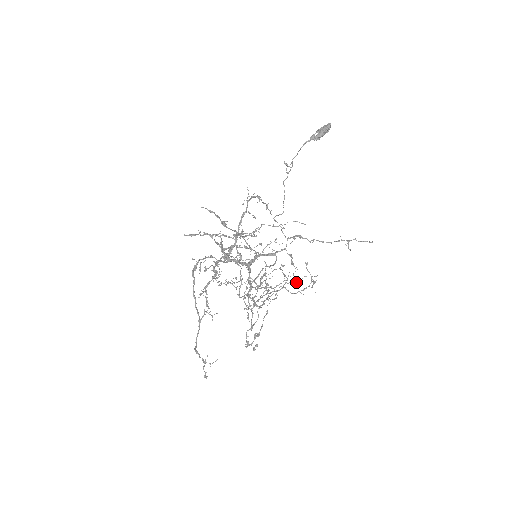
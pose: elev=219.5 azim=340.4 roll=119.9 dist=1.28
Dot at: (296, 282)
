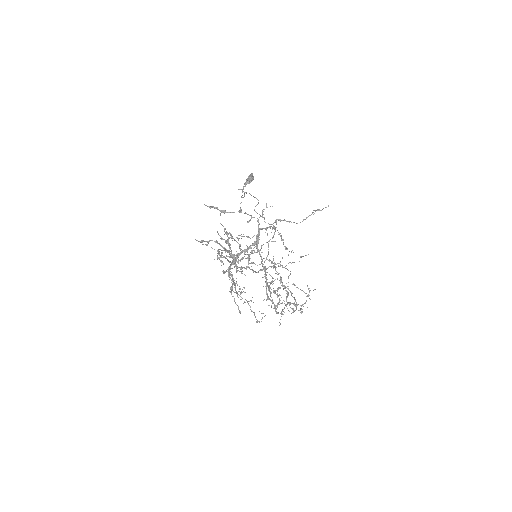
Dot at: occluded
